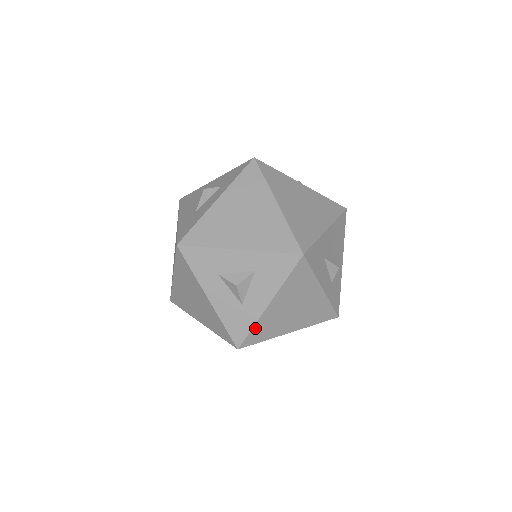
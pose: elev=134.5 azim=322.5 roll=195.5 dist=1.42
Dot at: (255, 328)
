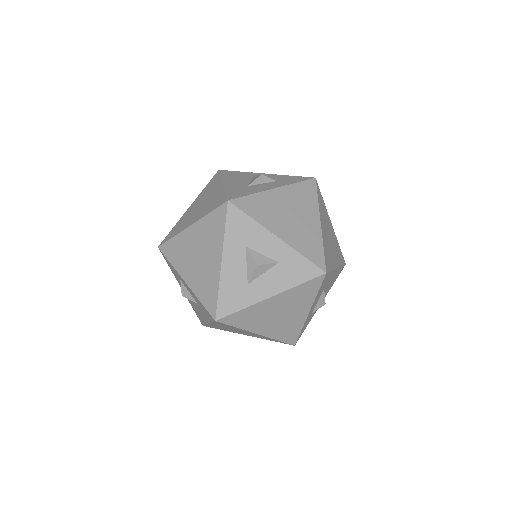
Dot at: (243, 311)
